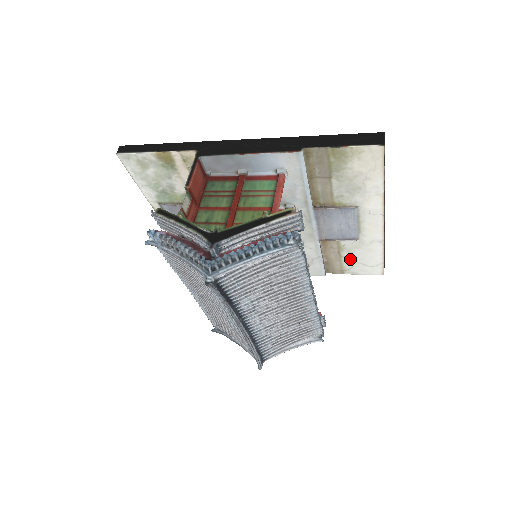
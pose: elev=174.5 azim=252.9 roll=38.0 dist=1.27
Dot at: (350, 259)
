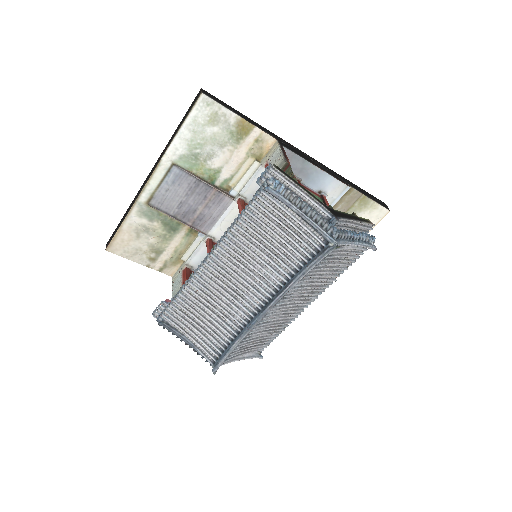
Dot at: occluded
